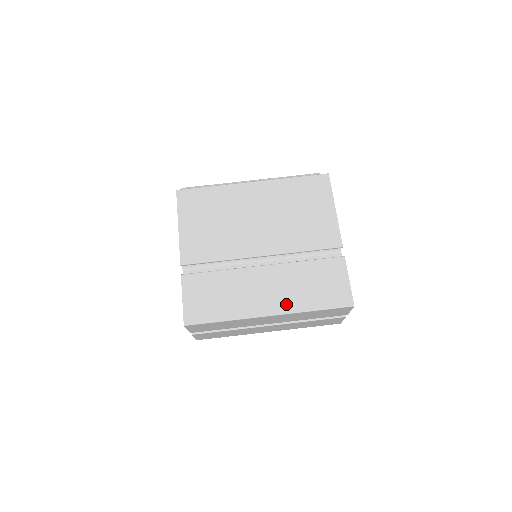
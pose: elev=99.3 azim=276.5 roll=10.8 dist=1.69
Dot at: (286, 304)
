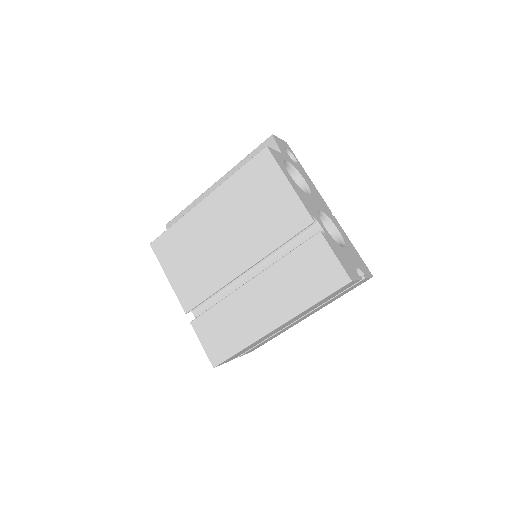
Dot at: (287, 309)
